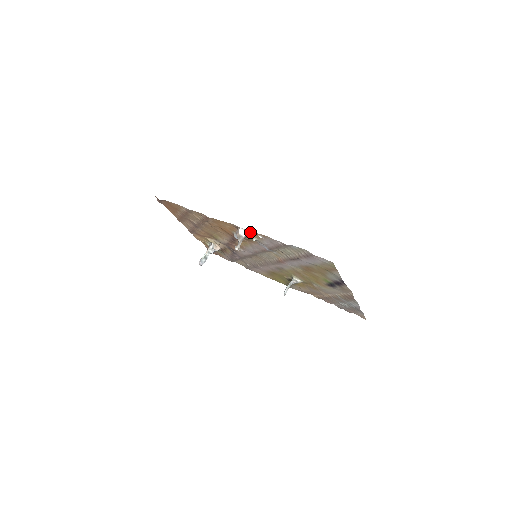
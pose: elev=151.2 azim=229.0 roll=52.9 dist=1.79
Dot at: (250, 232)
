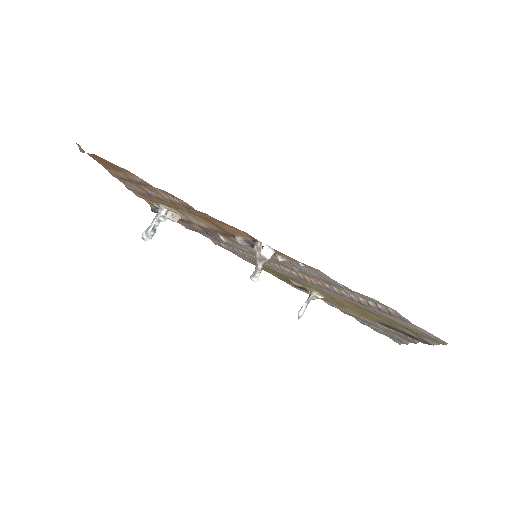
Dot at: (280, 252)
